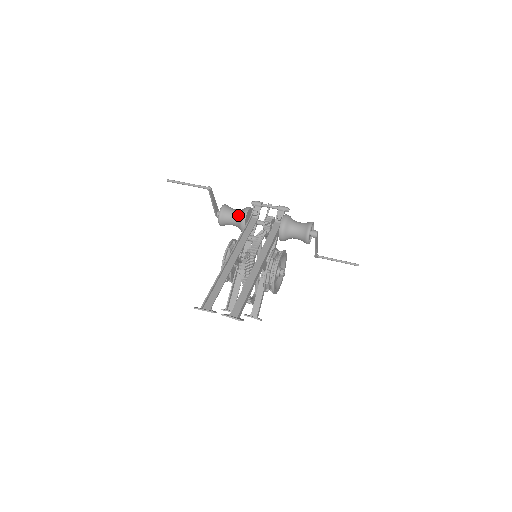
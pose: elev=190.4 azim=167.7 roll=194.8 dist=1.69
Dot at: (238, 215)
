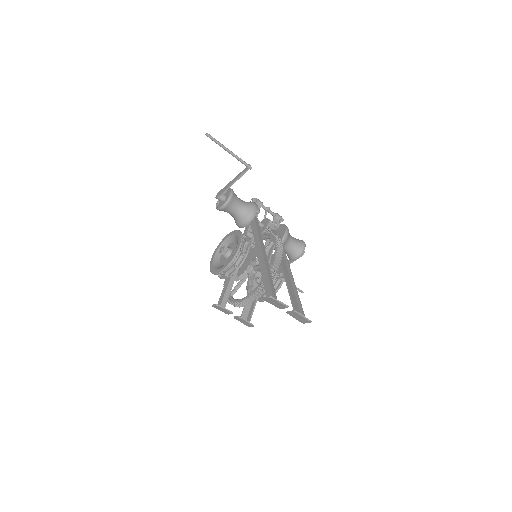
Dot at: (247, 206)
